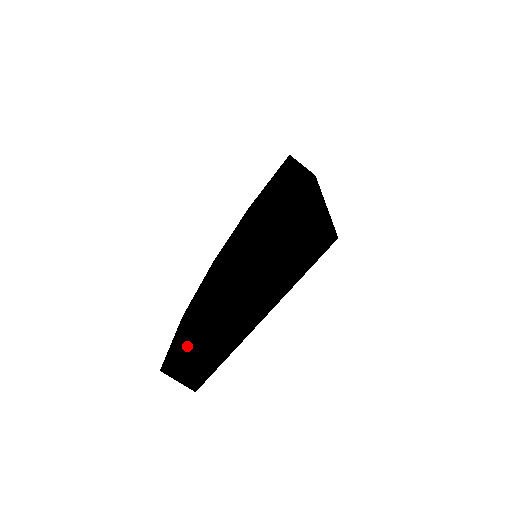
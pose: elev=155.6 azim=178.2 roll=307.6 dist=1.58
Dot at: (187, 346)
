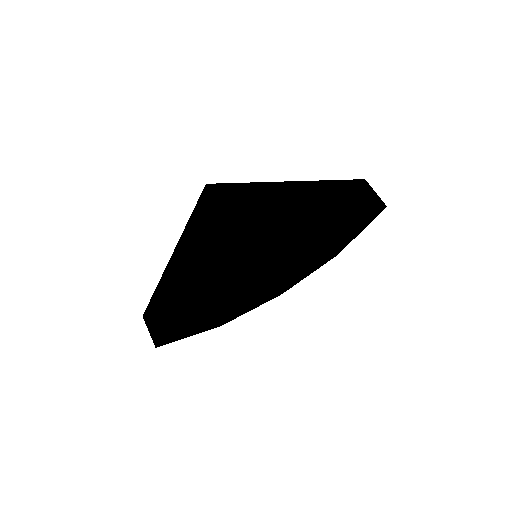
Dot at: (153, 300)
